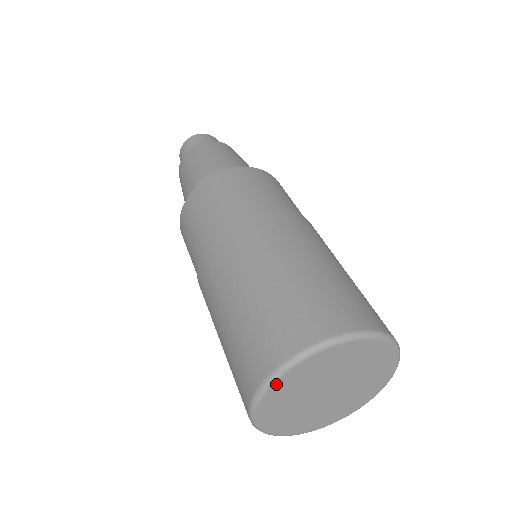
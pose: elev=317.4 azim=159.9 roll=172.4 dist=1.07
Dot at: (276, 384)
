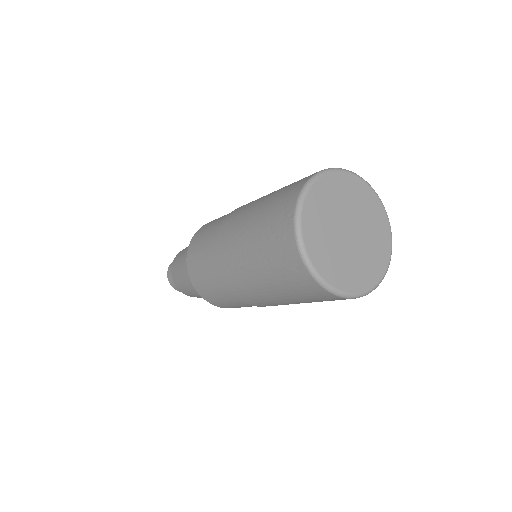
Dot at: (339, 173)
